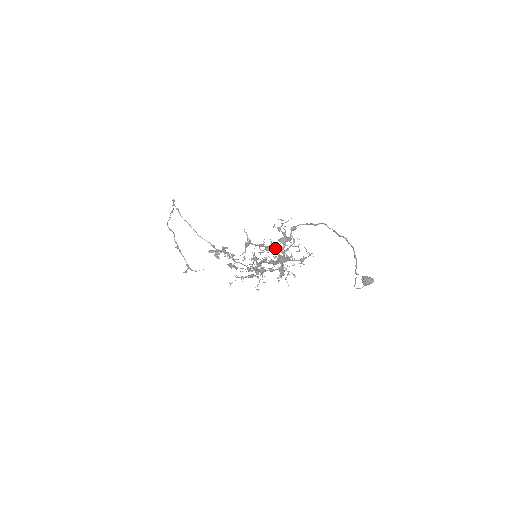
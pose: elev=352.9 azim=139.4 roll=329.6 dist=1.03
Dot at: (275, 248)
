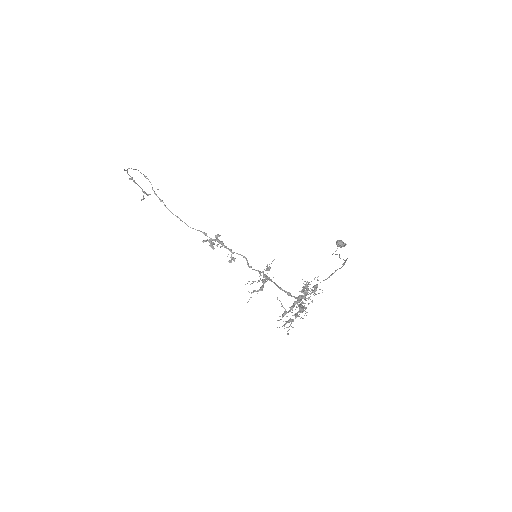
Dot at: (300, 301)
